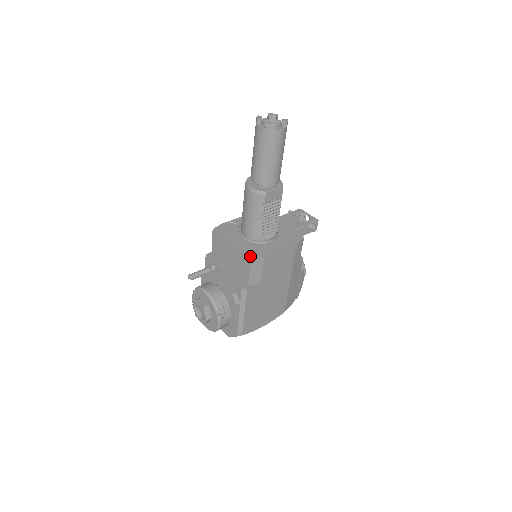
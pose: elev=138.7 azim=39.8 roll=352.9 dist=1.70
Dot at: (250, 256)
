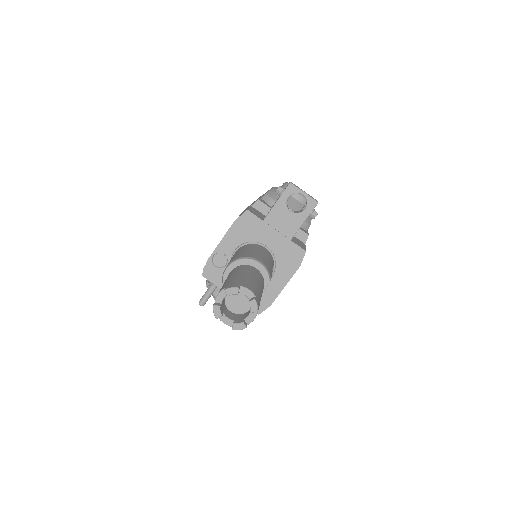
Dot at: occluded
